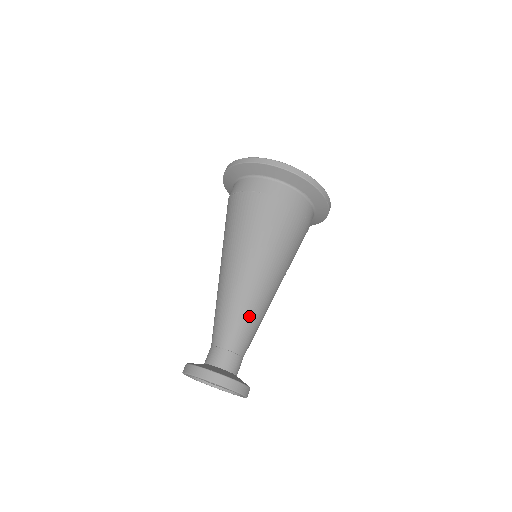
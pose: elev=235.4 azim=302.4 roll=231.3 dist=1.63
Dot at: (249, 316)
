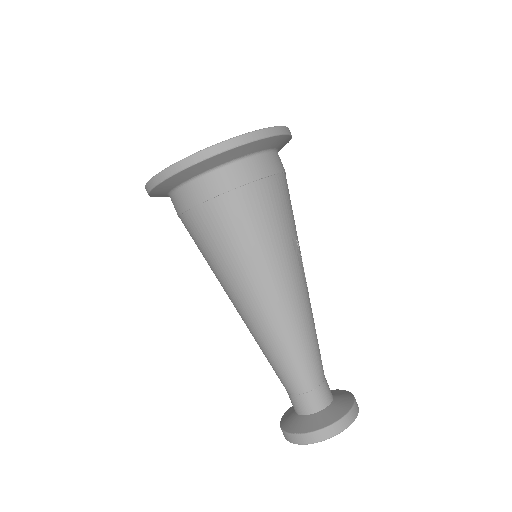
Dot at: (291, 347)
